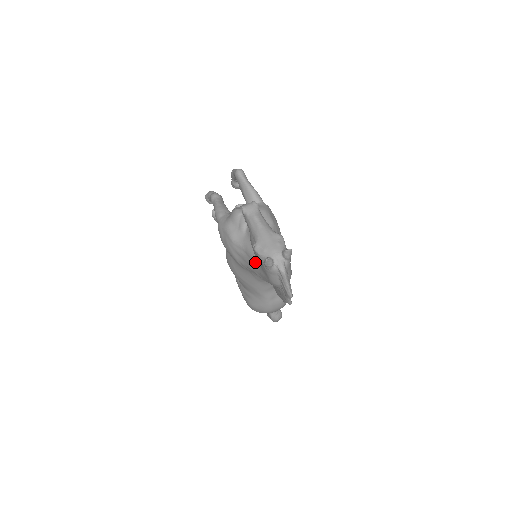
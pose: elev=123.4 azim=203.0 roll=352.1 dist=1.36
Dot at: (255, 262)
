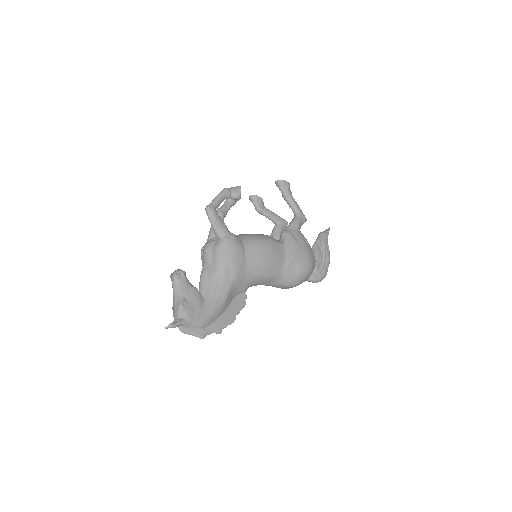
Dot at: occluded
